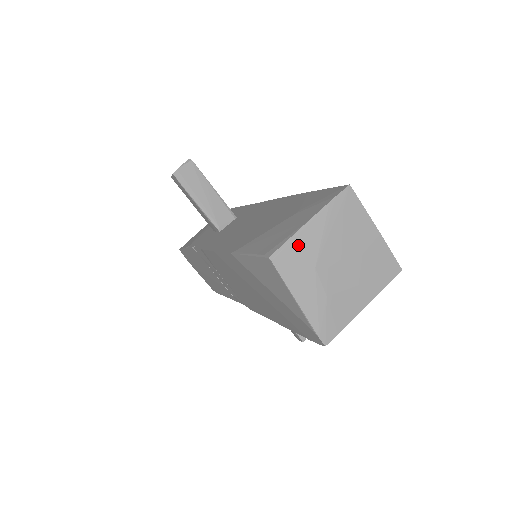
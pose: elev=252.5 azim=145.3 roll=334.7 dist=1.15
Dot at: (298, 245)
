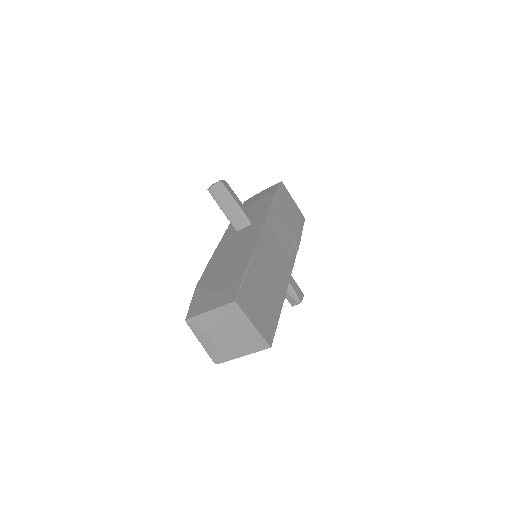
Dot at: (201, 320)
